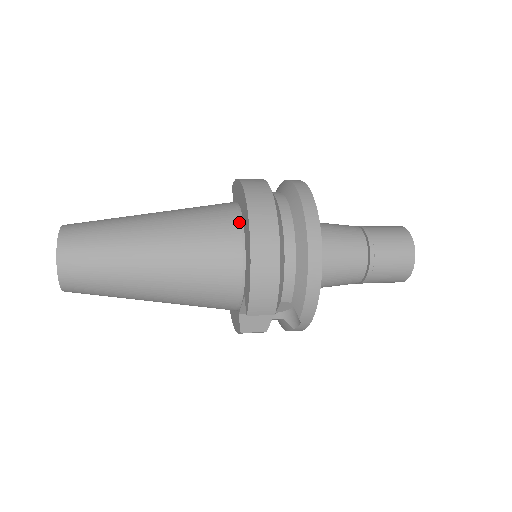
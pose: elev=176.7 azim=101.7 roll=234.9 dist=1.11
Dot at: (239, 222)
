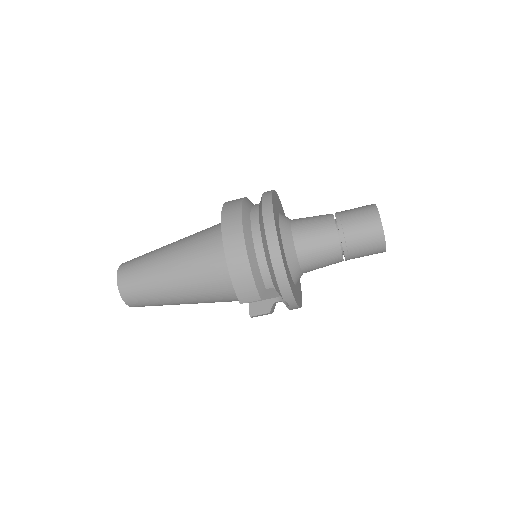
Dot at: occluded
